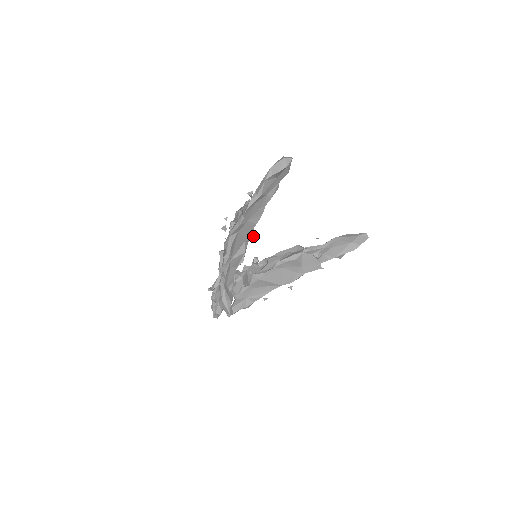
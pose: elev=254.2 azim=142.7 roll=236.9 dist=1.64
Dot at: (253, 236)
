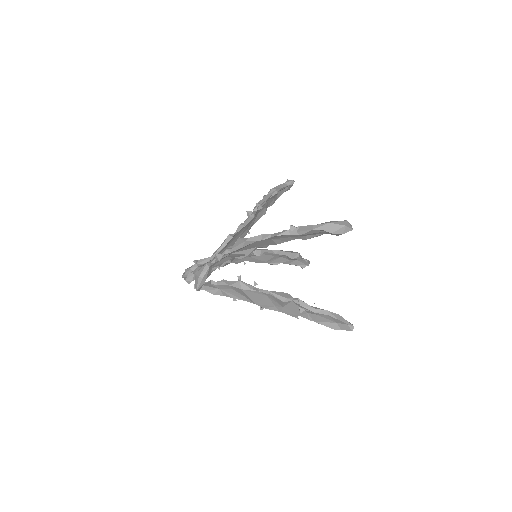
Dot at: (266, 247)
